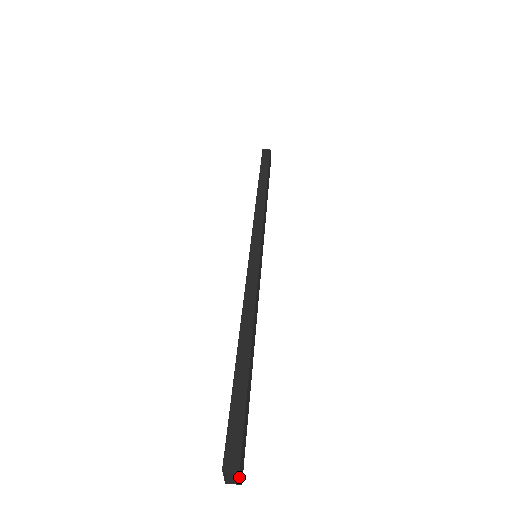
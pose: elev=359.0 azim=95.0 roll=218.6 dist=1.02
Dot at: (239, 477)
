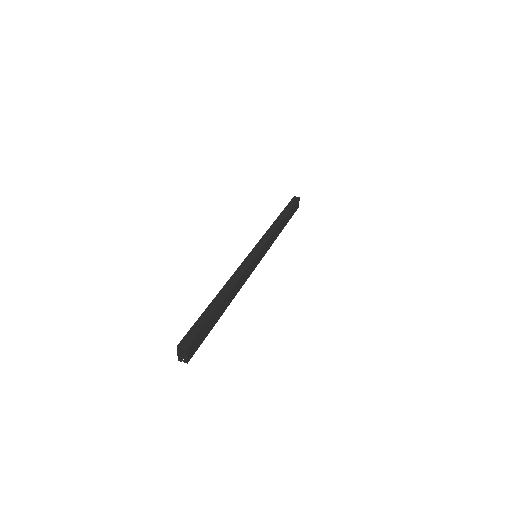
Dot at: (187, 357)
